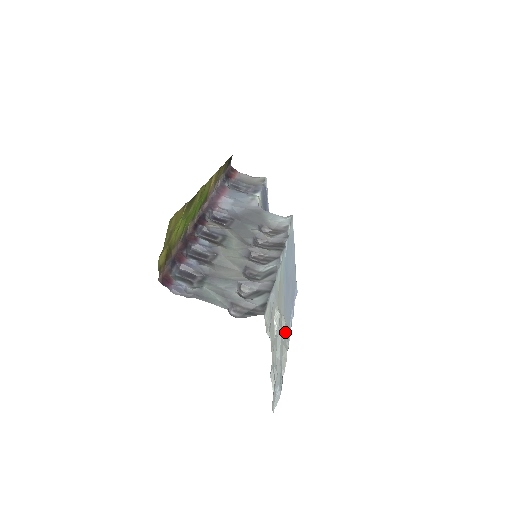
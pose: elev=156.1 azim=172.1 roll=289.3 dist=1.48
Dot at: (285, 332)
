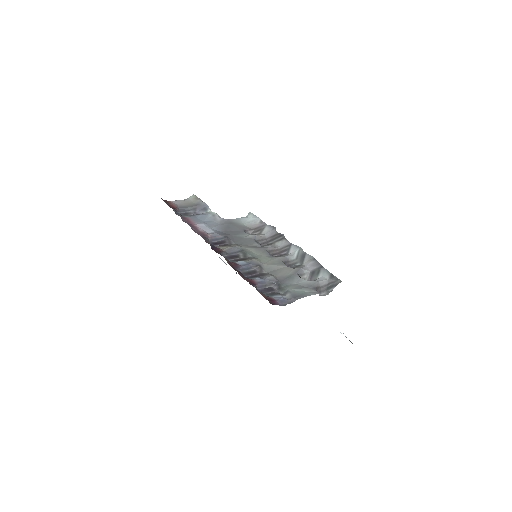
Dot at: occluded
